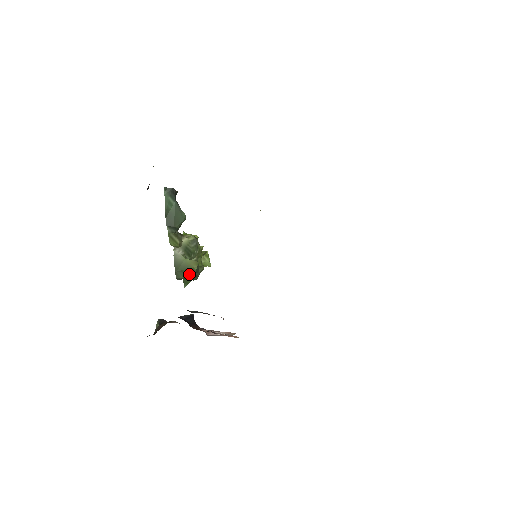
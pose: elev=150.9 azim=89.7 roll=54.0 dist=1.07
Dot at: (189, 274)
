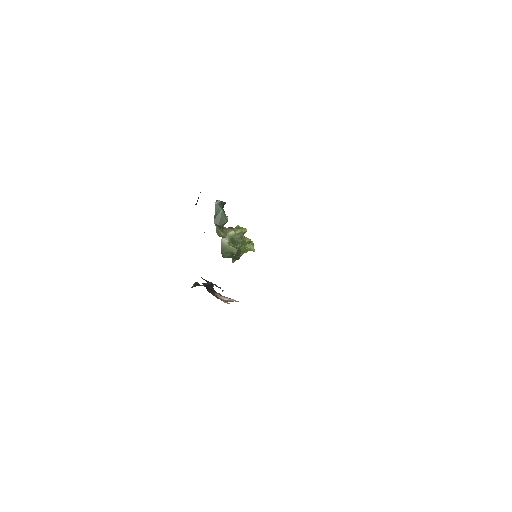
Dot at: (231, 256)
